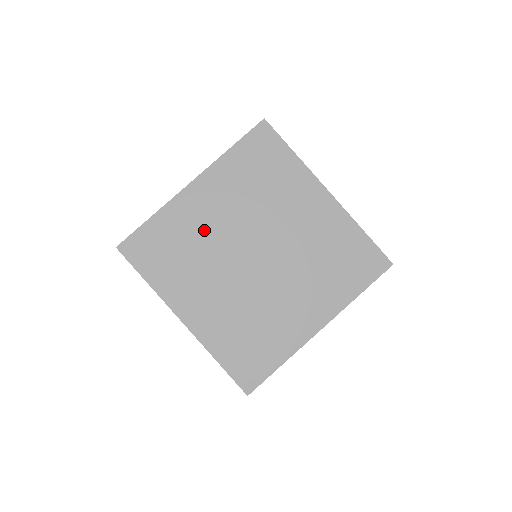
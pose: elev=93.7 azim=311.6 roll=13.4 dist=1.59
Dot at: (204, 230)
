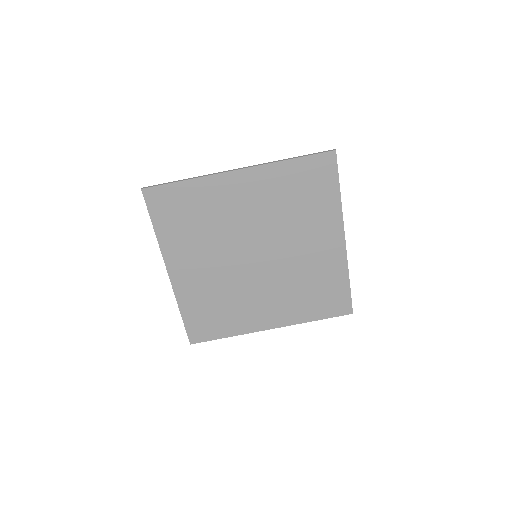
Dot at: (226, 215)
